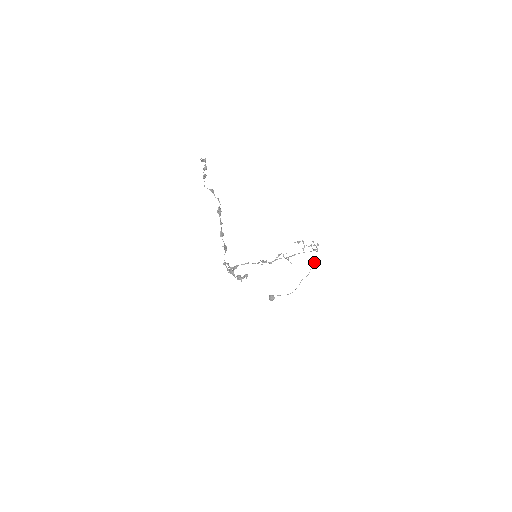
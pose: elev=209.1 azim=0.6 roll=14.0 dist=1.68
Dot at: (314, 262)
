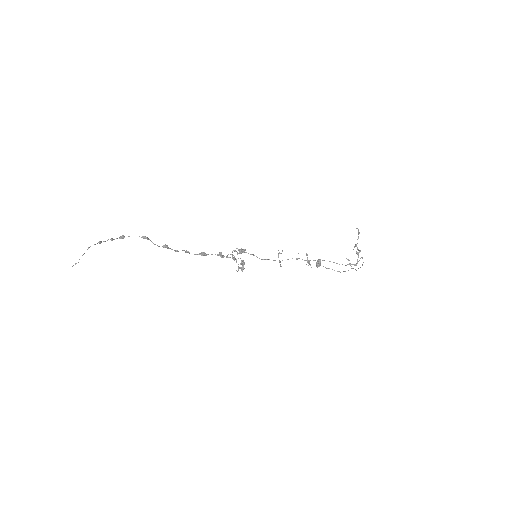
Dot at: (360, 267)
